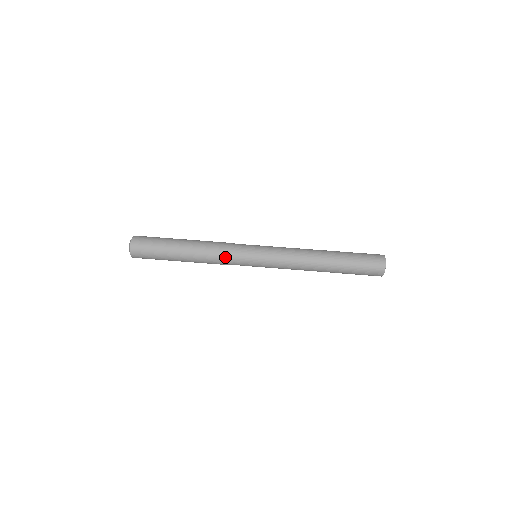
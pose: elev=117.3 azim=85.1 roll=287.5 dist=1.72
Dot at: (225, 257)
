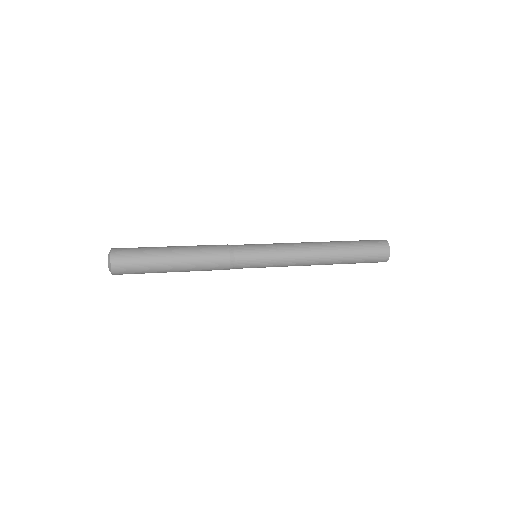
Dot at: (225, 260)
